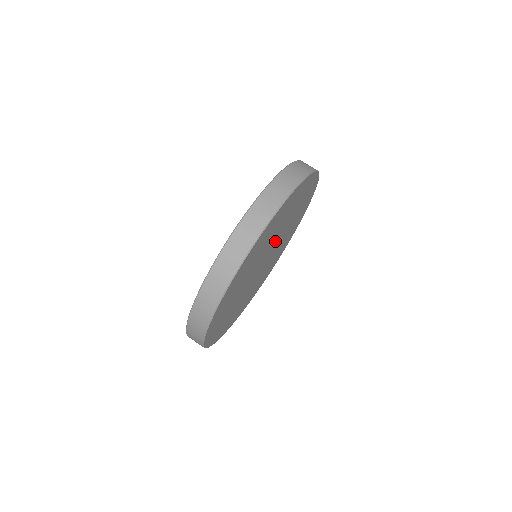
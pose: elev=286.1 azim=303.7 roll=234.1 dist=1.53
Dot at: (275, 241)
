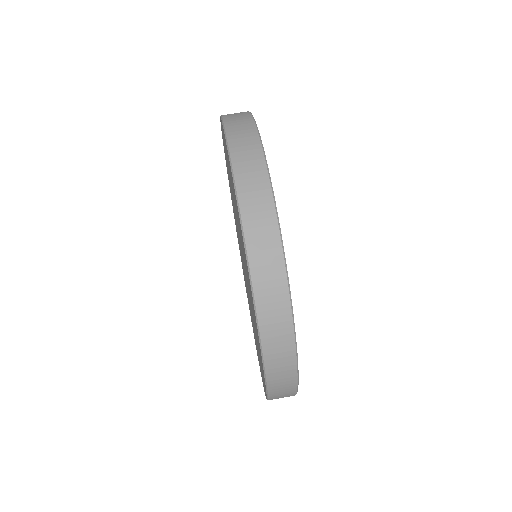
Dot at: occluded
